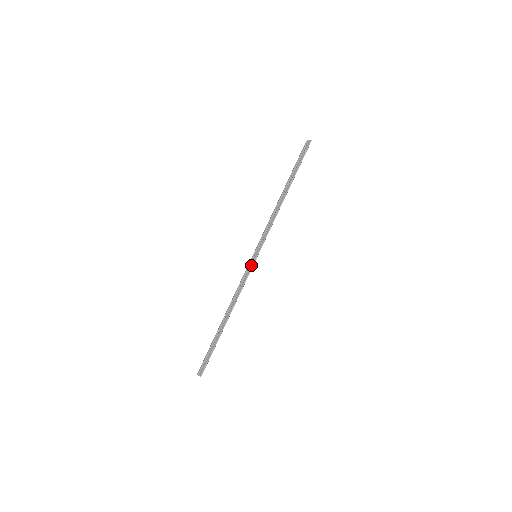
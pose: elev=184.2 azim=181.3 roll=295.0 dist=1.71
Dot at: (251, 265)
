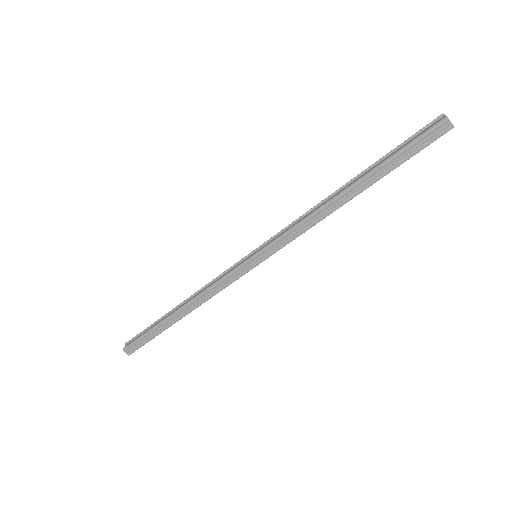
Dot at: (245, 270)
